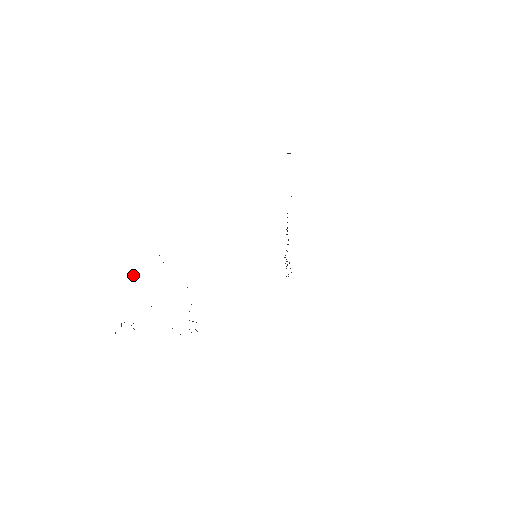
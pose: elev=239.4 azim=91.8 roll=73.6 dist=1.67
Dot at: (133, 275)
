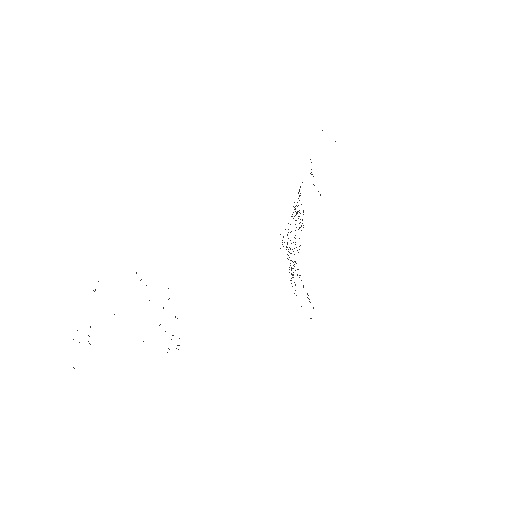
Dot at: (93, 290)
